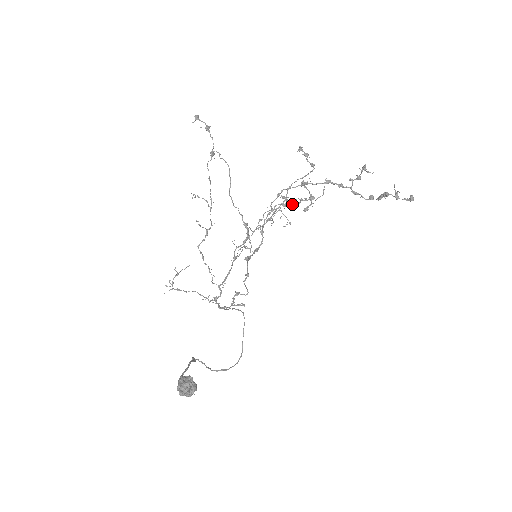
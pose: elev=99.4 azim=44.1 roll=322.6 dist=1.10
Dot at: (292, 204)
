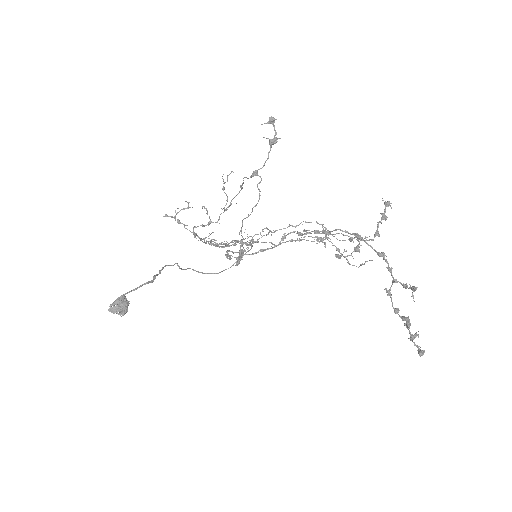
Dot at: occluded
